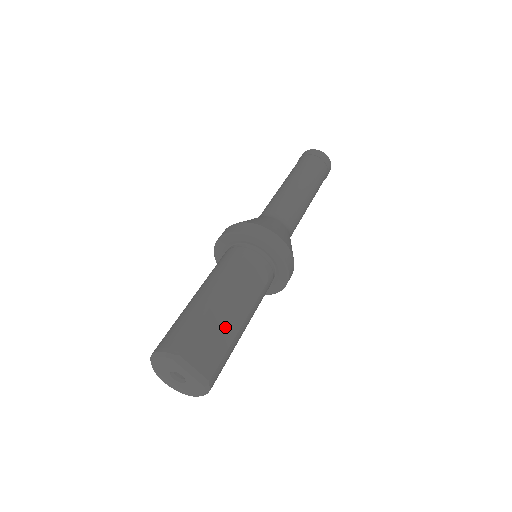
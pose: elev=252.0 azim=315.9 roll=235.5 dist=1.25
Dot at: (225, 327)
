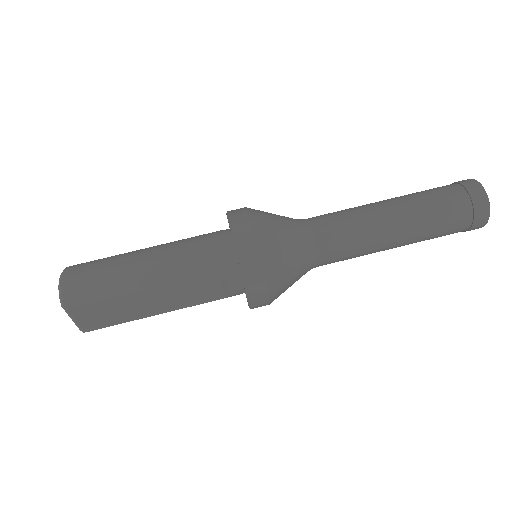
Dot at: (136, 310)
